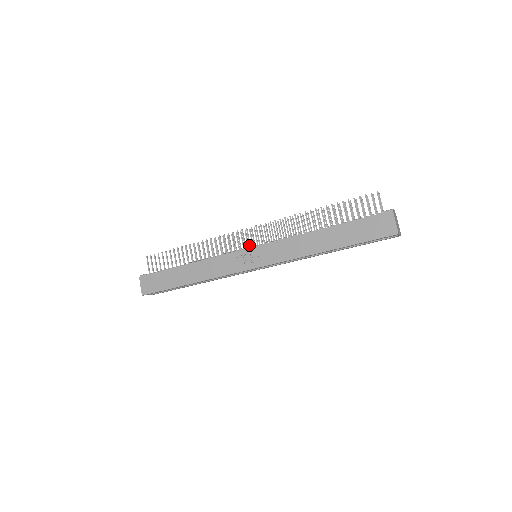
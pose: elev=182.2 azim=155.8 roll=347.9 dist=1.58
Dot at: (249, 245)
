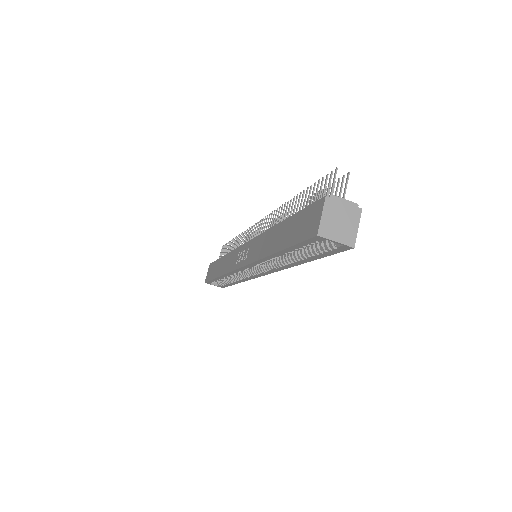
Dot at: occluded
